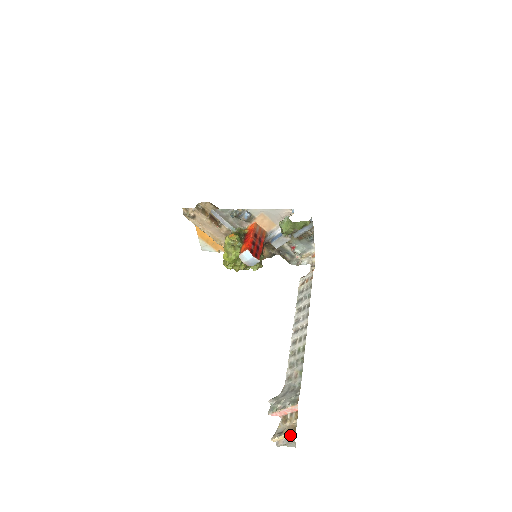
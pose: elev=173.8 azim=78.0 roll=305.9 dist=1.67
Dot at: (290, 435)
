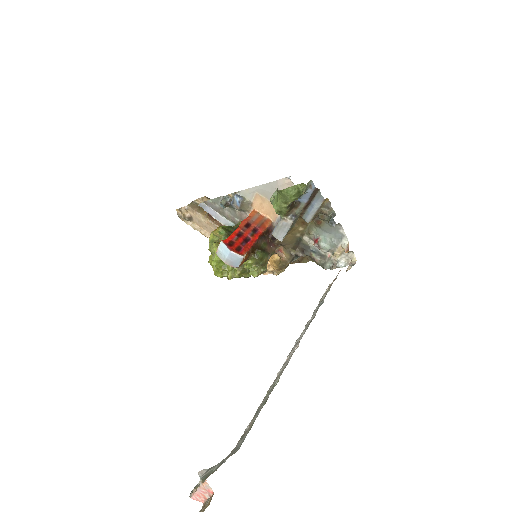
Dot at: out of frame
